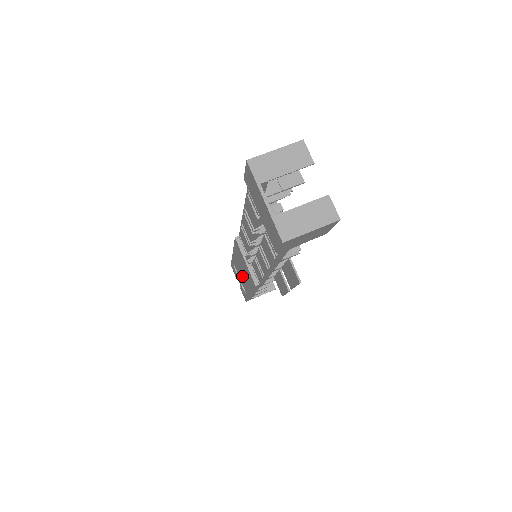
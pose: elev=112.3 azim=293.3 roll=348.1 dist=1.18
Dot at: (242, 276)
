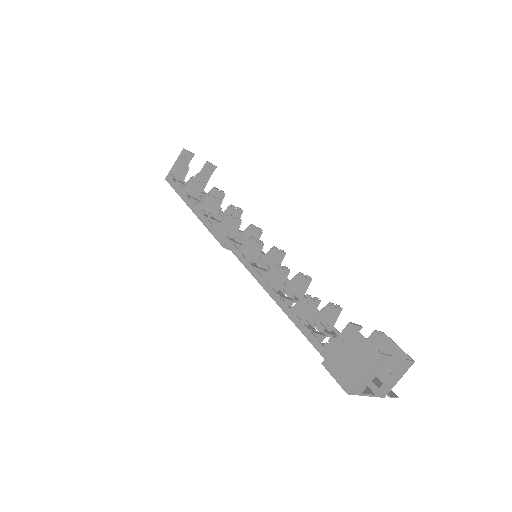
Dot at: occluded
